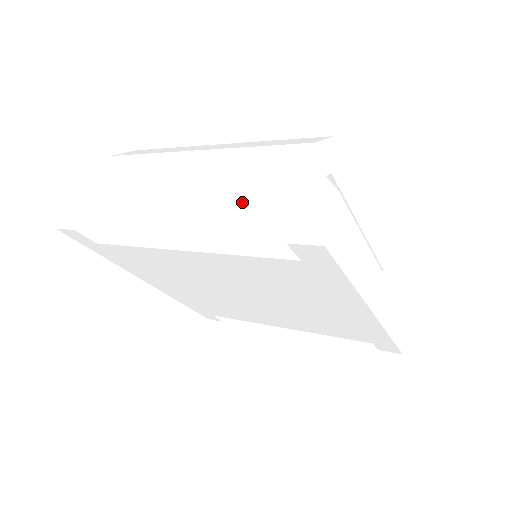
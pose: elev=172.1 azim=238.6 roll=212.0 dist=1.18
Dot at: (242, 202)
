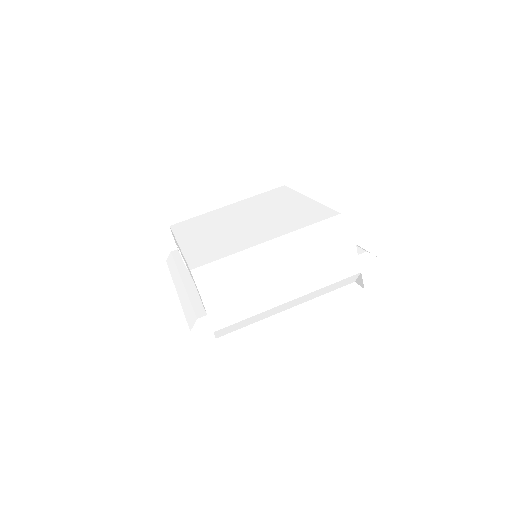
Dot at: (332, 282)
